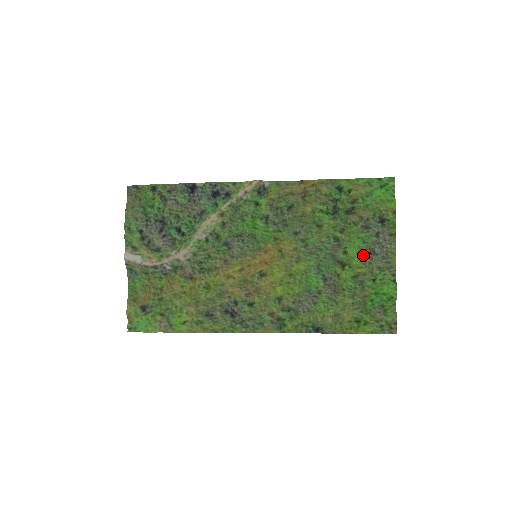
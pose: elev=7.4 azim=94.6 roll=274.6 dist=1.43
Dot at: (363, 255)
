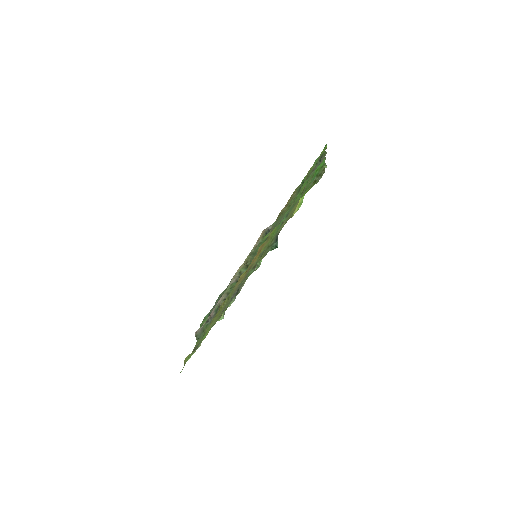
Dot at: occluded
